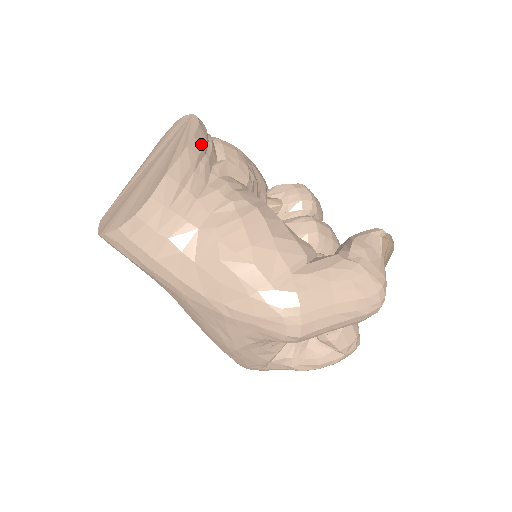
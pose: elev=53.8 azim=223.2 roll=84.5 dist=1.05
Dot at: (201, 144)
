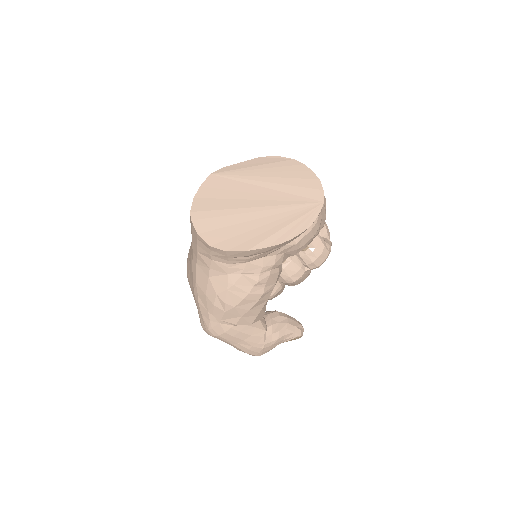
Dot at: occluded
